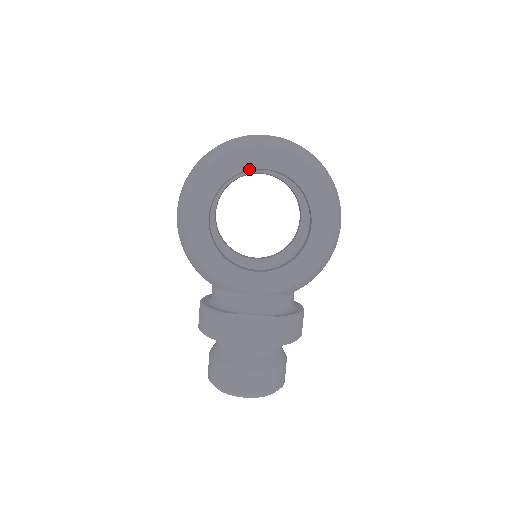
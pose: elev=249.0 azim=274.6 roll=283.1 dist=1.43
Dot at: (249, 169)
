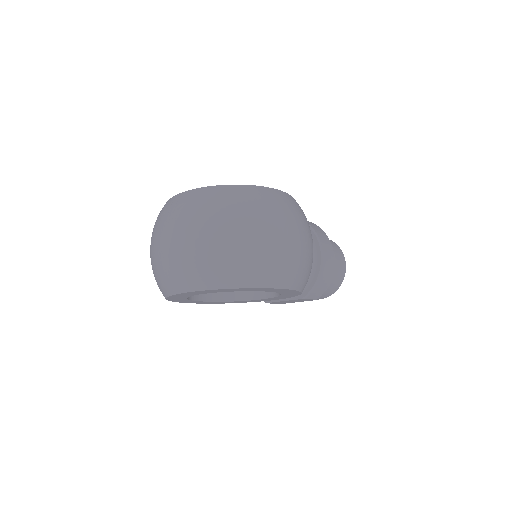
Dot at: occluded
